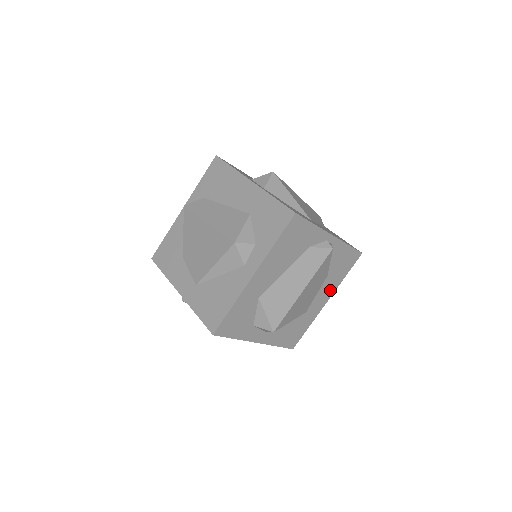
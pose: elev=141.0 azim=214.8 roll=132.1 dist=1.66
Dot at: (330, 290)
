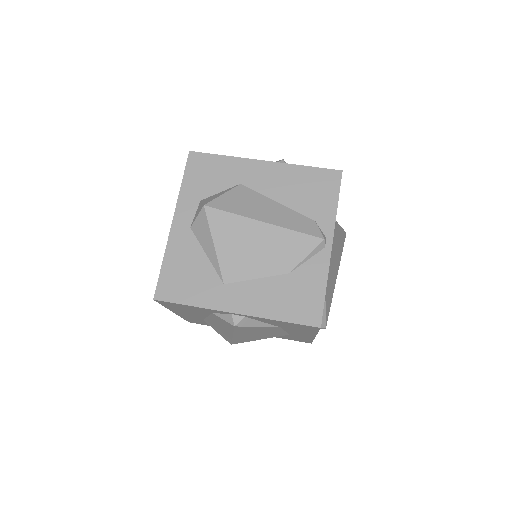
Dot at: (306, 333)
